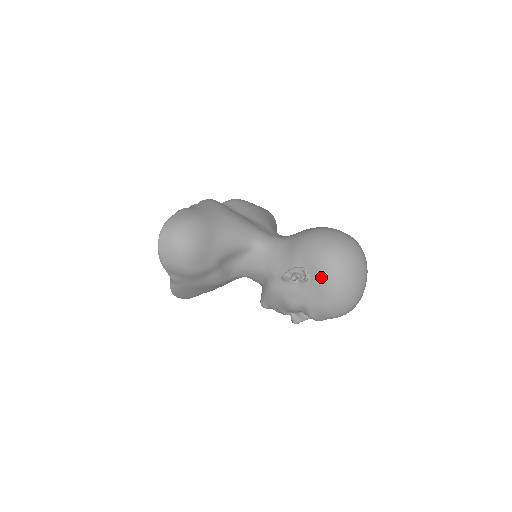
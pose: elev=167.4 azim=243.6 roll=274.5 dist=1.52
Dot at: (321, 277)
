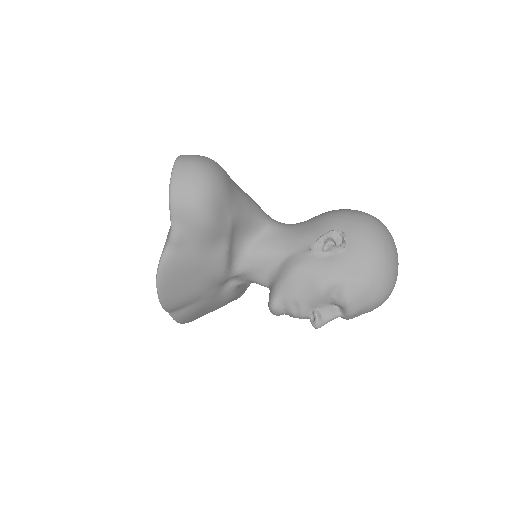
Dot at: (361, 240)
